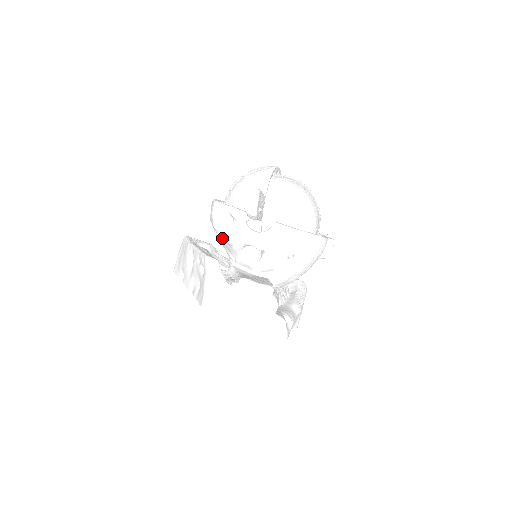
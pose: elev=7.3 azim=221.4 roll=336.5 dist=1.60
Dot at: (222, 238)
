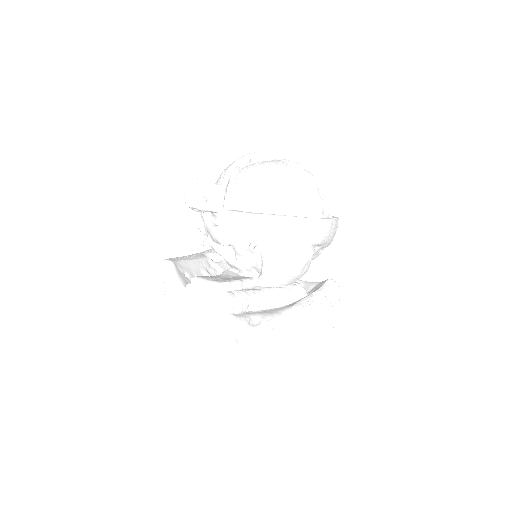
Dot at: occluded
